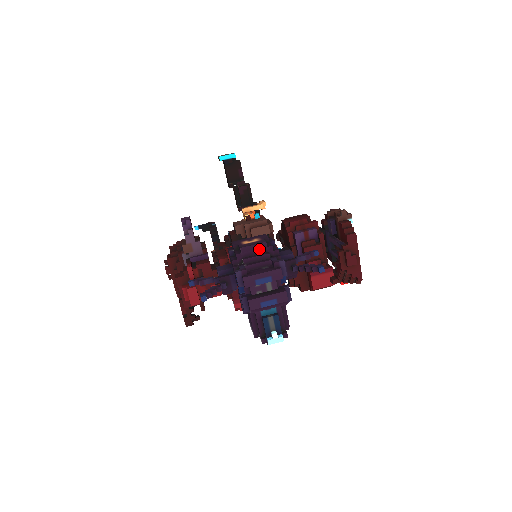
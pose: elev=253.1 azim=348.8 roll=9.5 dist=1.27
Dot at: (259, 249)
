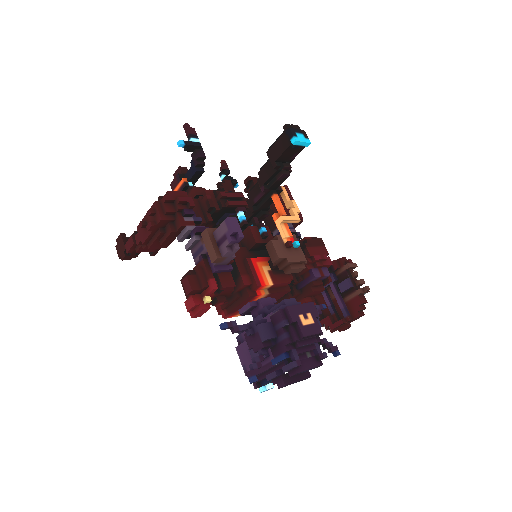
Dot at: (313, 336)
